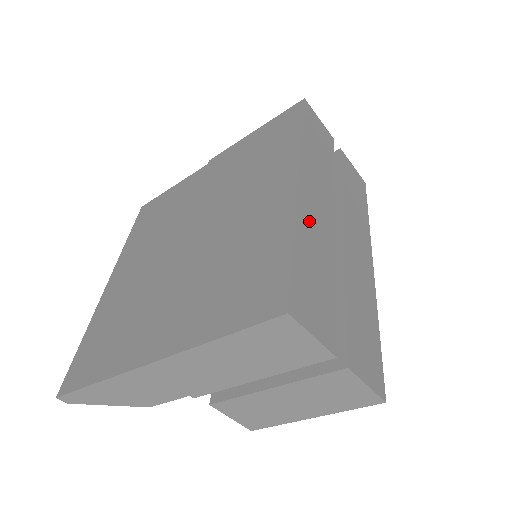
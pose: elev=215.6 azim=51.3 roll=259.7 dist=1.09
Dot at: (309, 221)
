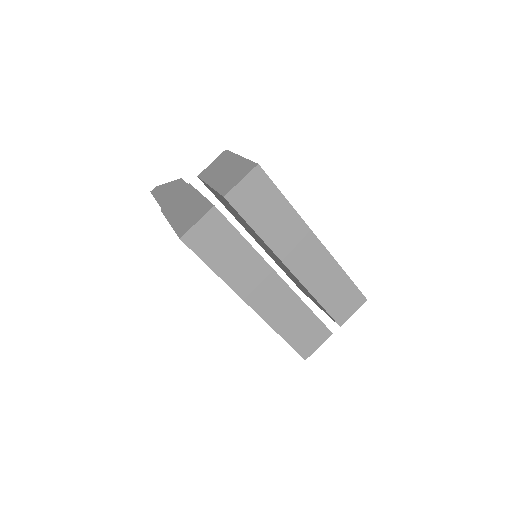
Dot at: (275, 313)
